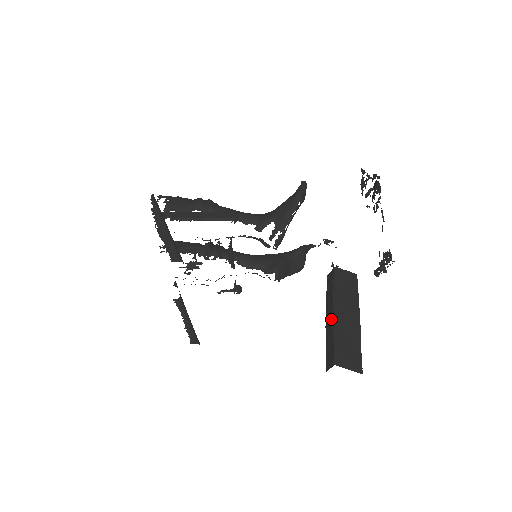
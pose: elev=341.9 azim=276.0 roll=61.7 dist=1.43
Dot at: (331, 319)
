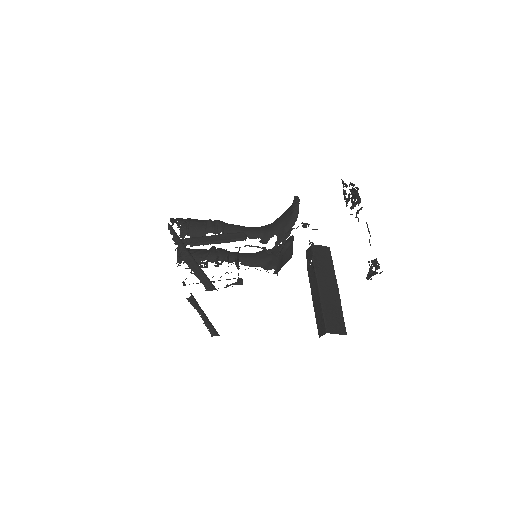
Dot at: (317, 293)
